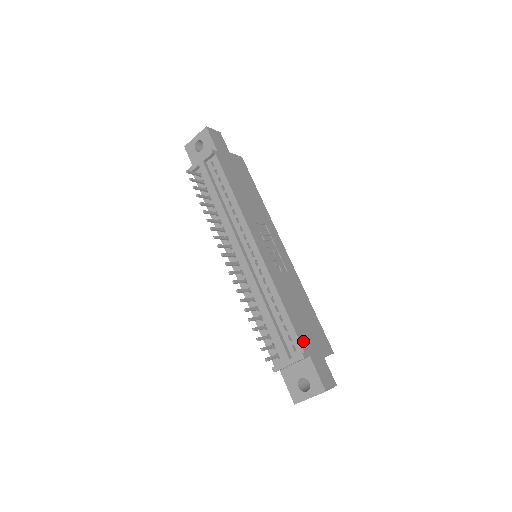
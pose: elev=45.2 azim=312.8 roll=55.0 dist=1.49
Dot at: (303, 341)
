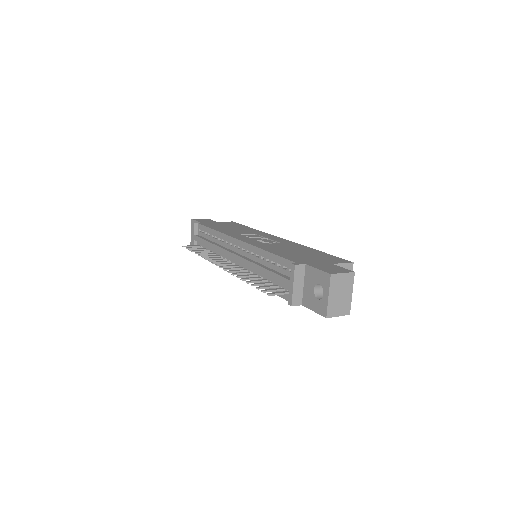
Dot at: (296, 260)
